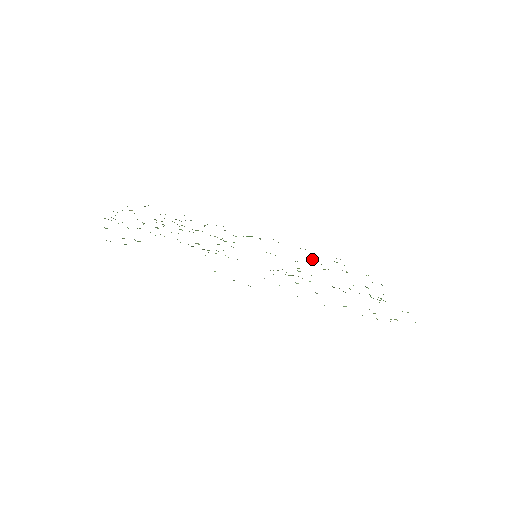
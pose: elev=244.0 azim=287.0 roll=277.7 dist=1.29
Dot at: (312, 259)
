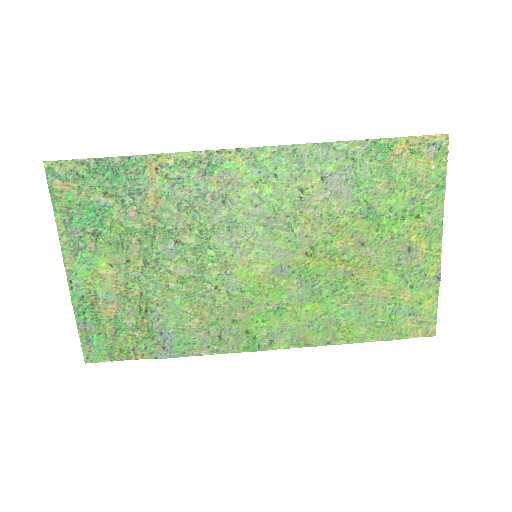
Dot at: (342, 307)
